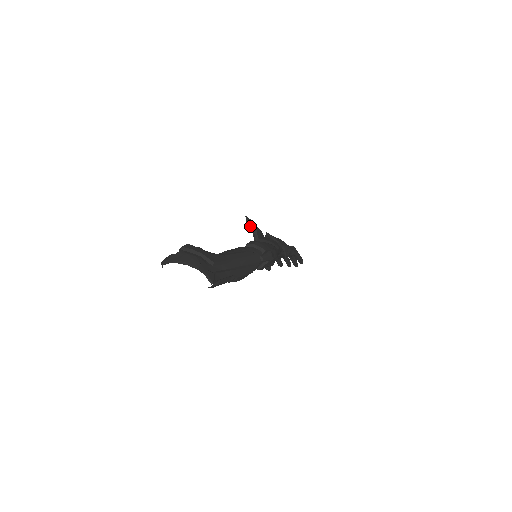
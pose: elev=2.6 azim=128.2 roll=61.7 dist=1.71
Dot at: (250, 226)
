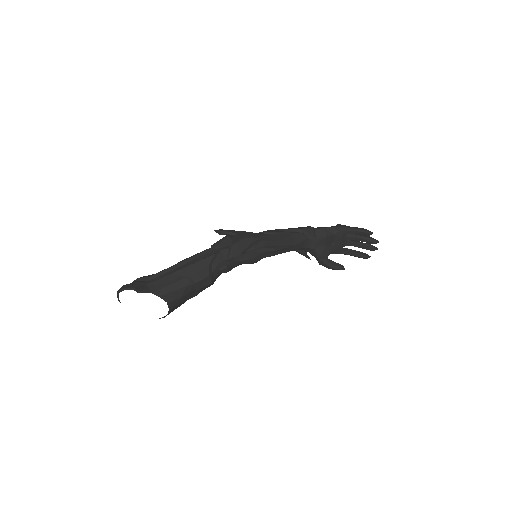
Dot at: occluded
